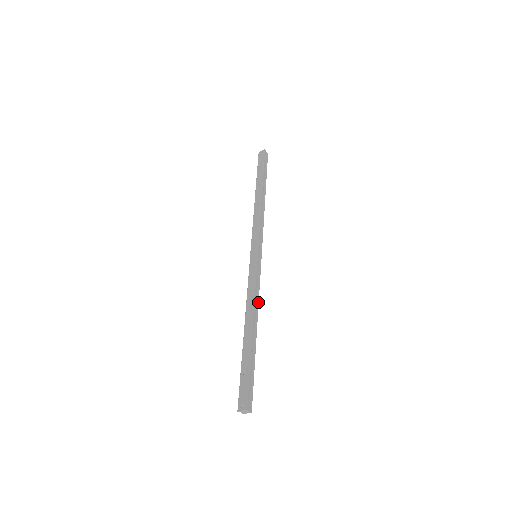
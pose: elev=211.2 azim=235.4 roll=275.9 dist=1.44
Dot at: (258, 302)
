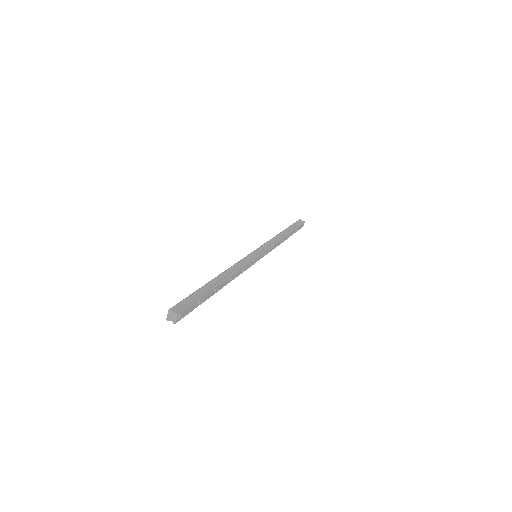
Dot at: (237, 269)
